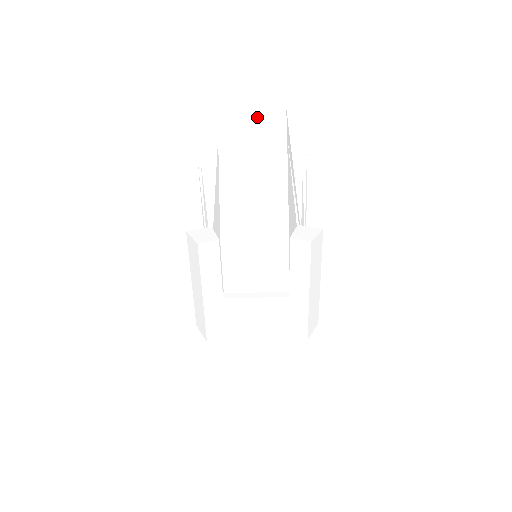
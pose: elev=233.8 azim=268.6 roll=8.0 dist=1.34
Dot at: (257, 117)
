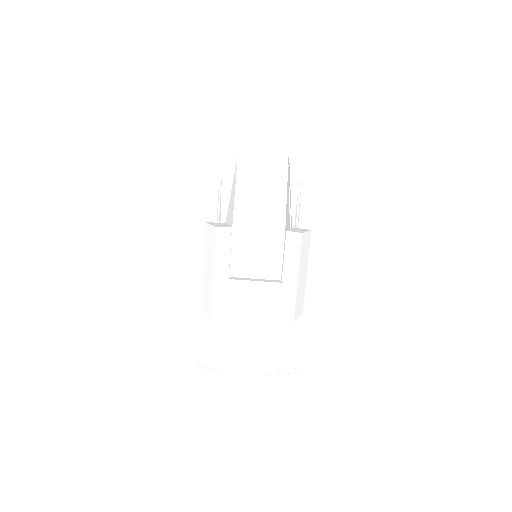
Dot at: (267, 148)
